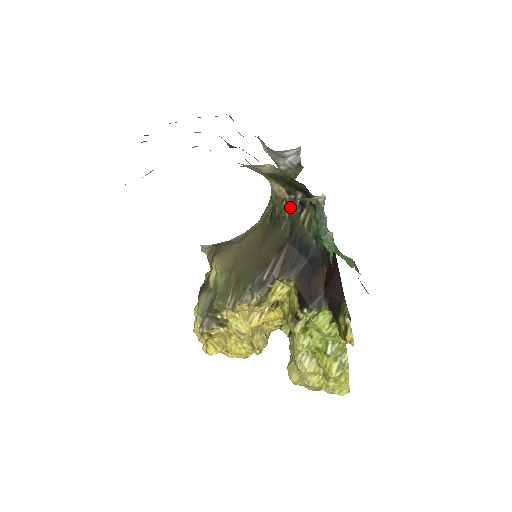
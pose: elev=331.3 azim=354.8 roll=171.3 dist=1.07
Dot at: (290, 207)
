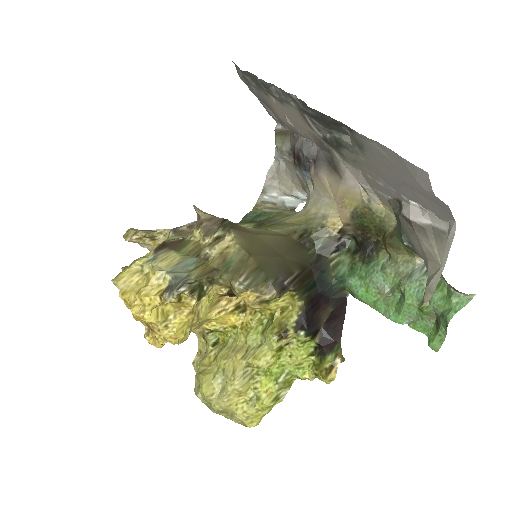
Dot at: (329, 242)
